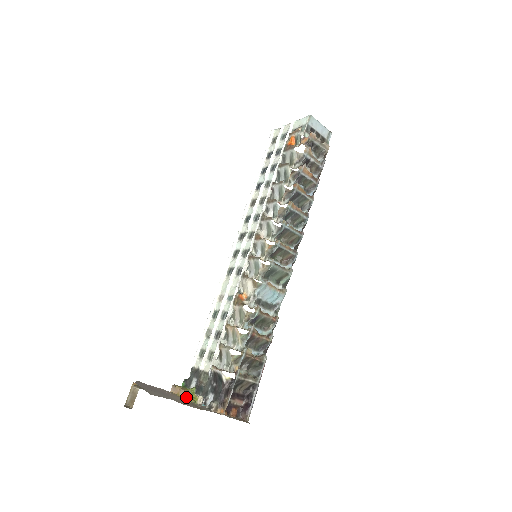
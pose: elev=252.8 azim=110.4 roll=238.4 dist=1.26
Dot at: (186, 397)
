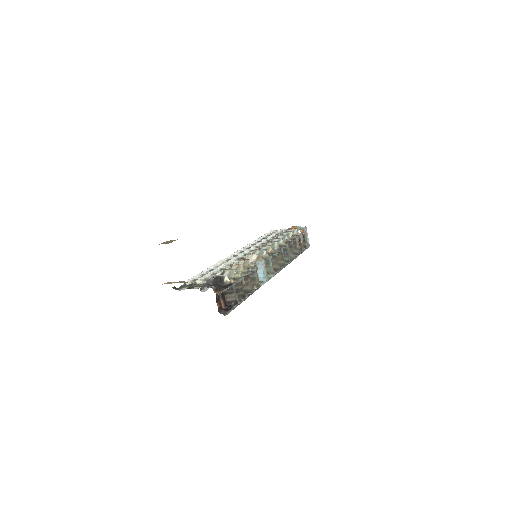
Dot at: (185, 282)
